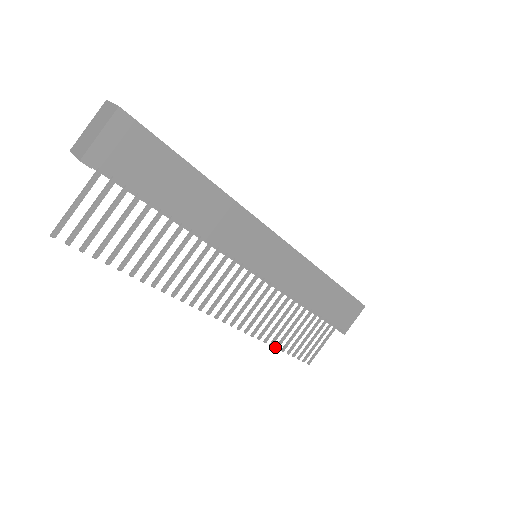
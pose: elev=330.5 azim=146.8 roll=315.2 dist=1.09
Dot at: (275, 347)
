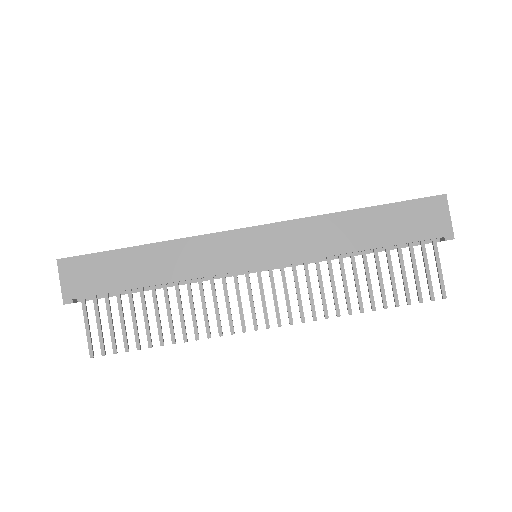
Dot at: occluded
